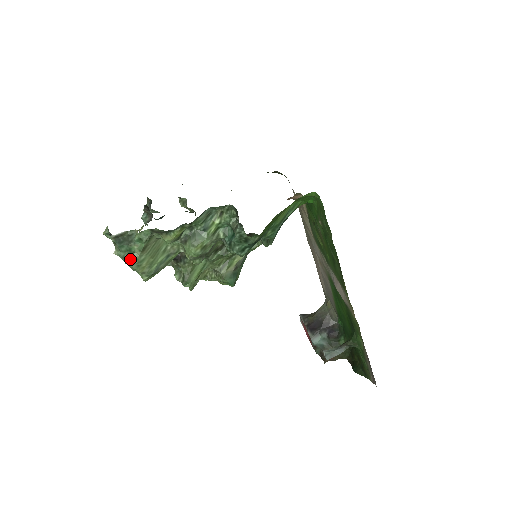
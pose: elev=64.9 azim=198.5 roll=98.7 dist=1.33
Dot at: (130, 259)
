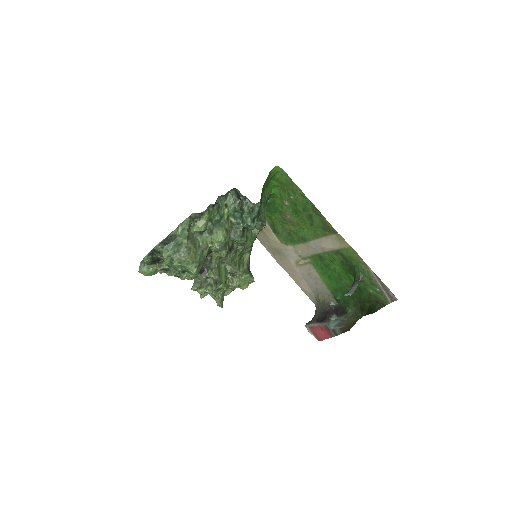
Dot at: (181, 248)
